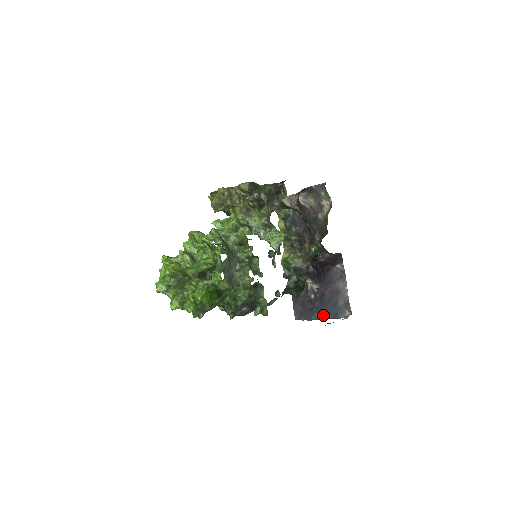
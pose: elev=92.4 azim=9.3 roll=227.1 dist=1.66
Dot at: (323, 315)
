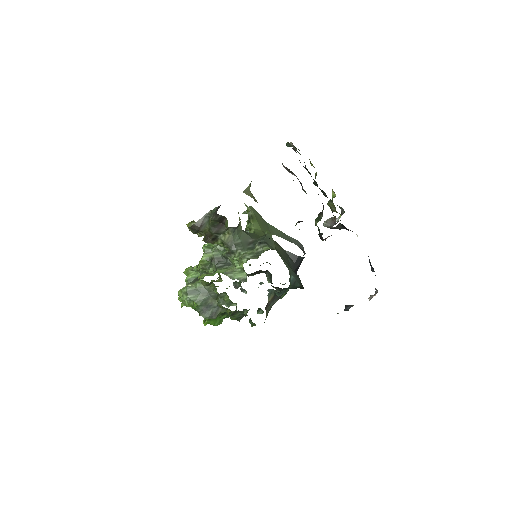
Dot at: (374, 271)
